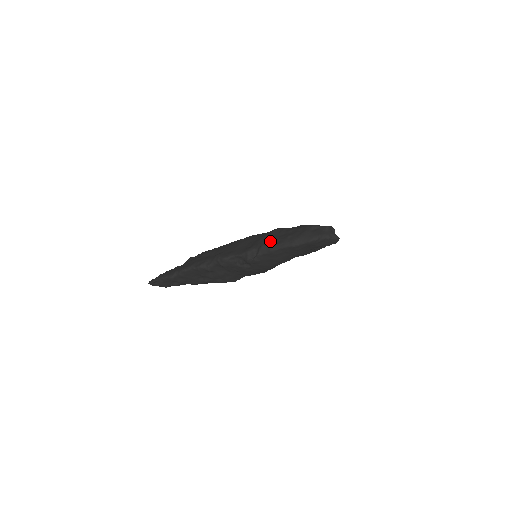
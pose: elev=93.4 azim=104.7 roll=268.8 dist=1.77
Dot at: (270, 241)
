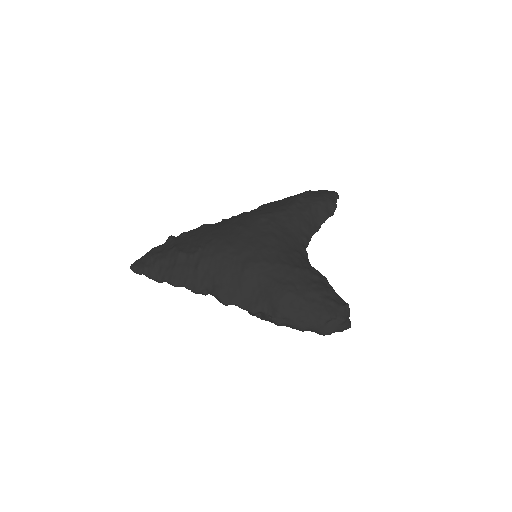
Dot at: (279, 317)
